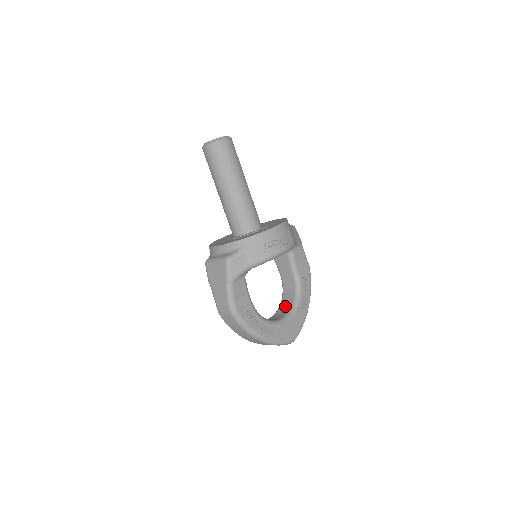
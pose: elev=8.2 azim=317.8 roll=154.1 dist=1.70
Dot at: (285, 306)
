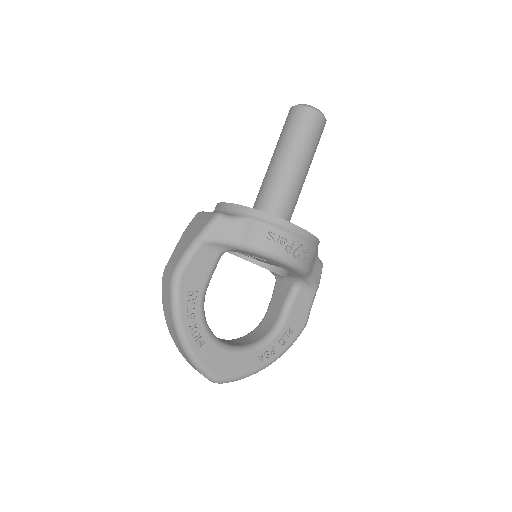
Dot at: (244, 340)
